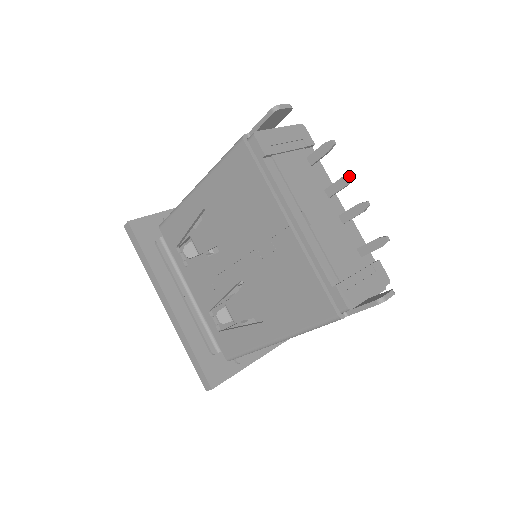
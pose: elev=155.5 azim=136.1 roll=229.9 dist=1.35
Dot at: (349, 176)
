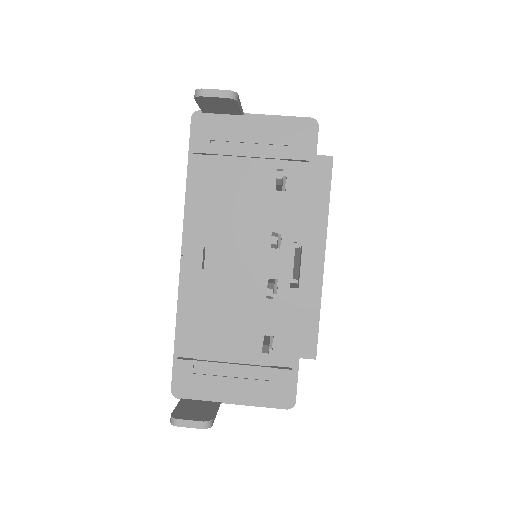
Dot at: (271, 237)
